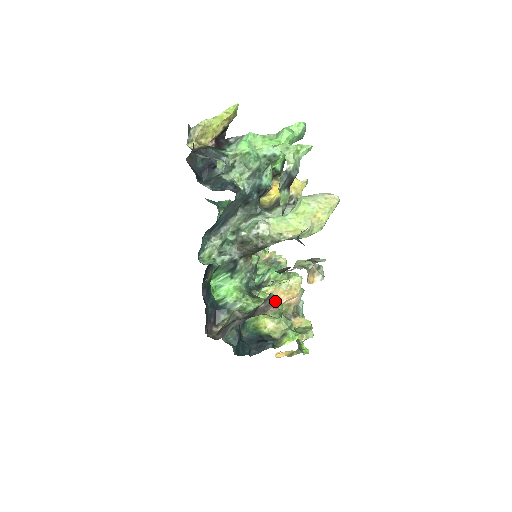
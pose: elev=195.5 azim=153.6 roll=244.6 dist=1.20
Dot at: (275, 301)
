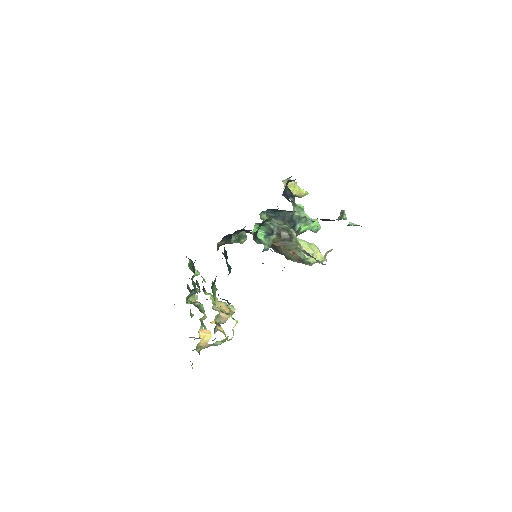
Dot at: occluded
